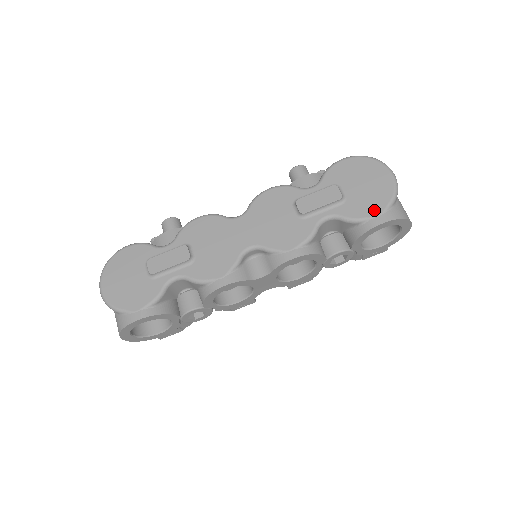
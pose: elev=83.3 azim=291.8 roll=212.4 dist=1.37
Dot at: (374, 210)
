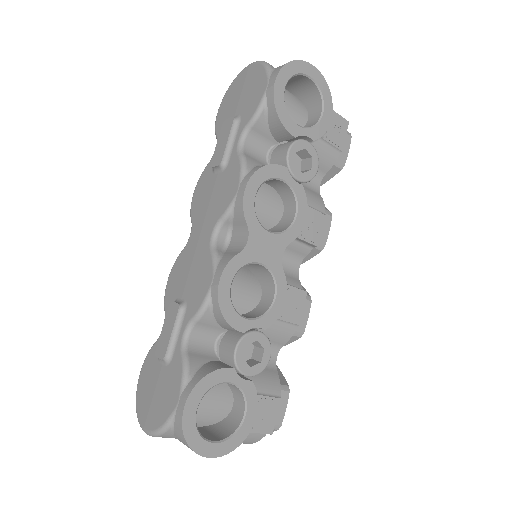
Dot at: (262, 88)
